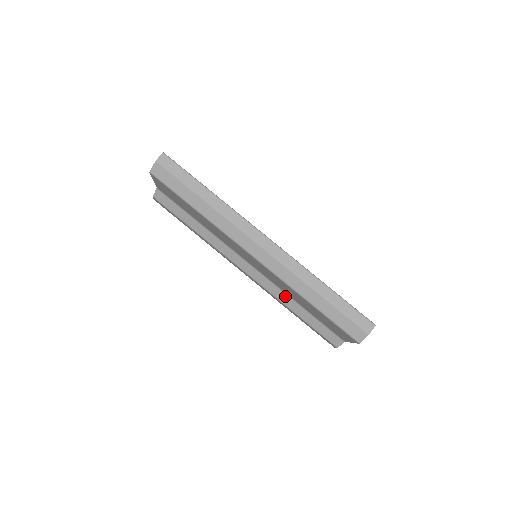
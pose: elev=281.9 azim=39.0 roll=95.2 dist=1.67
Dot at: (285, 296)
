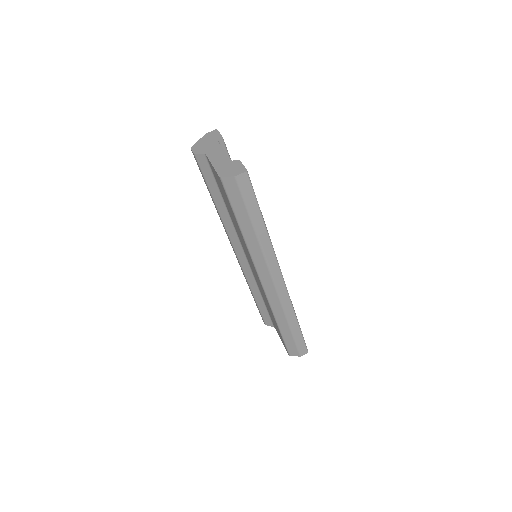
Dot at: (256, 286)
